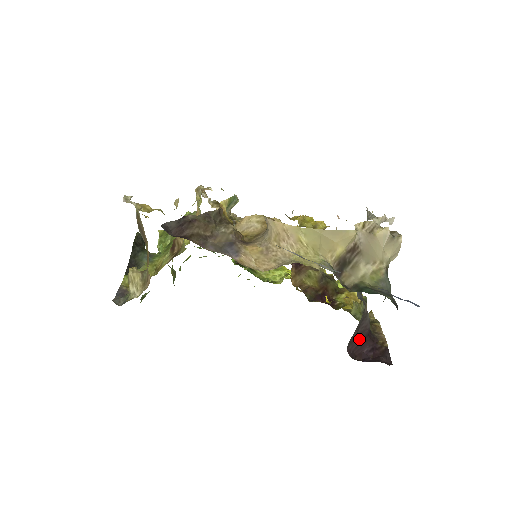
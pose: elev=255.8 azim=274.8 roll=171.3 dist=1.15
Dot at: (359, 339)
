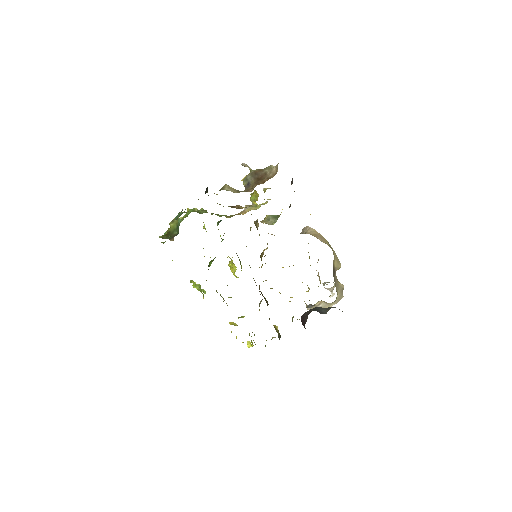
Dot at: (303, 321)
